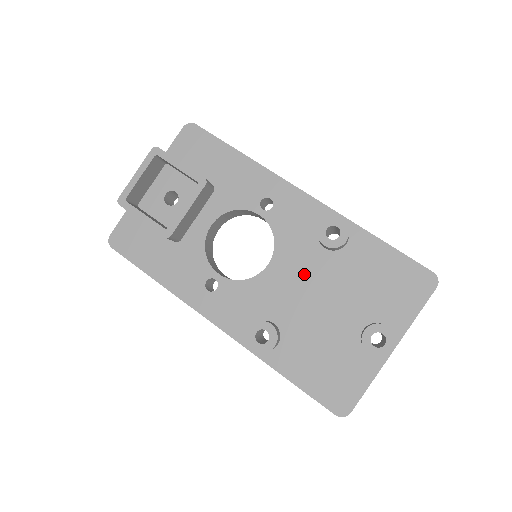
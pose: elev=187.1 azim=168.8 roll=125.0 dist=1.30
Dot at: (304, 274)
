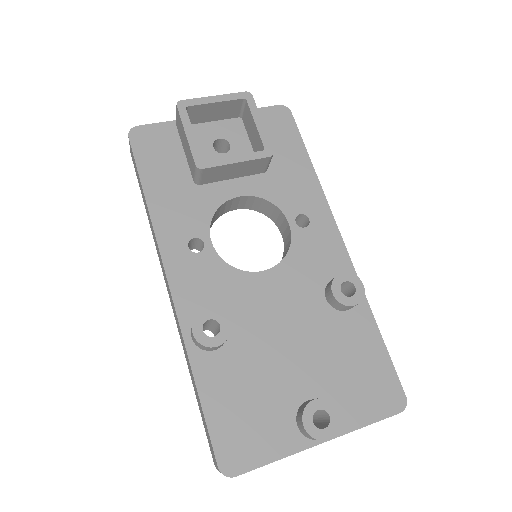
Dot at: (291, 305)
